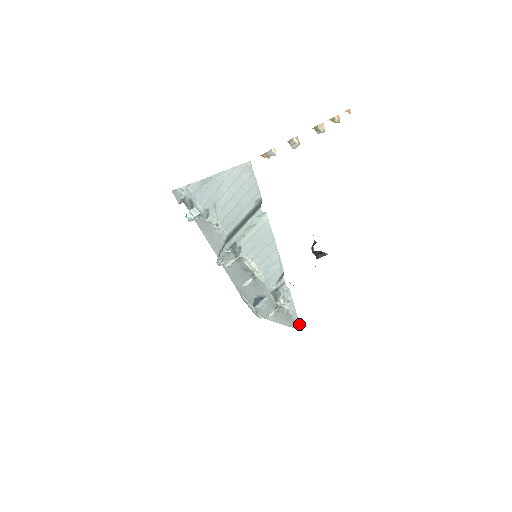
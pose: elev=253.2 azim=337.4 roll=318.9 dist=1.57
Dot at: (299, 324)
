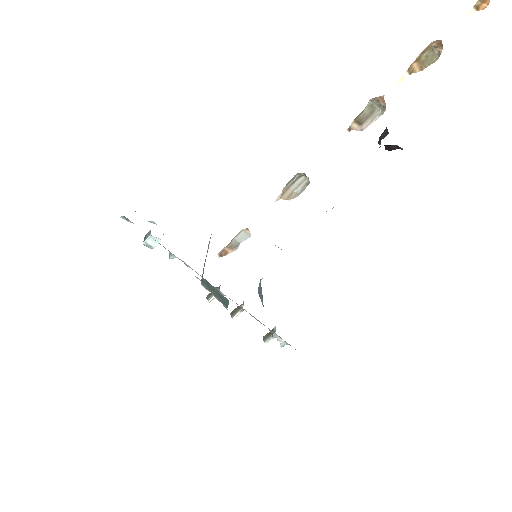
Dot at: occluded
